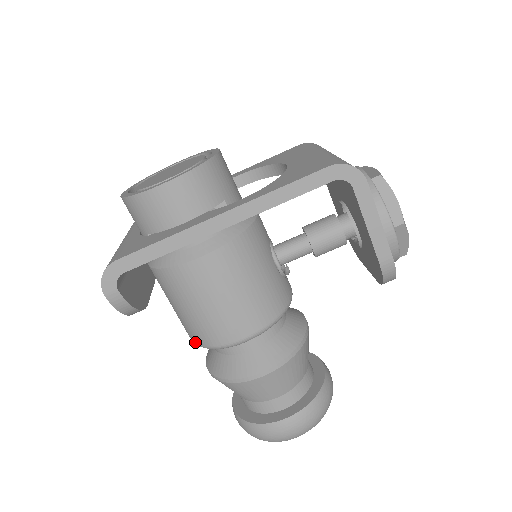
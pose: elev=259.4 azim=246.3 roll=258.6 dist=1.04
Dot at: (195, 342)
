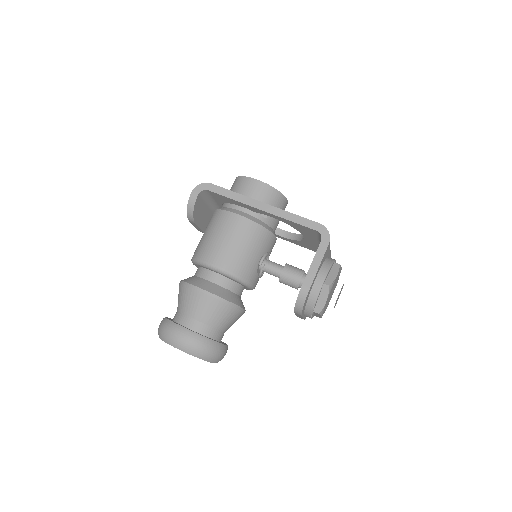
Dot at: (193, 257)
